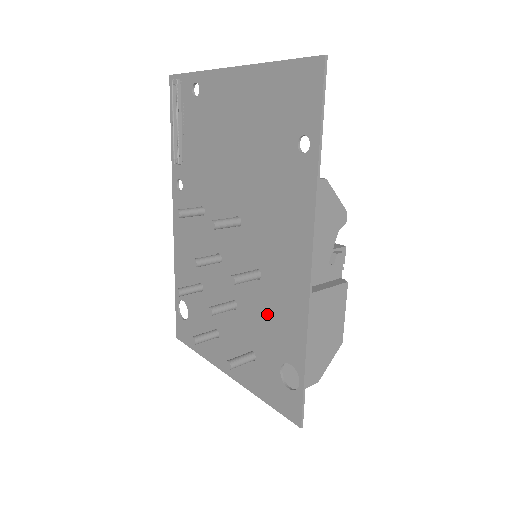
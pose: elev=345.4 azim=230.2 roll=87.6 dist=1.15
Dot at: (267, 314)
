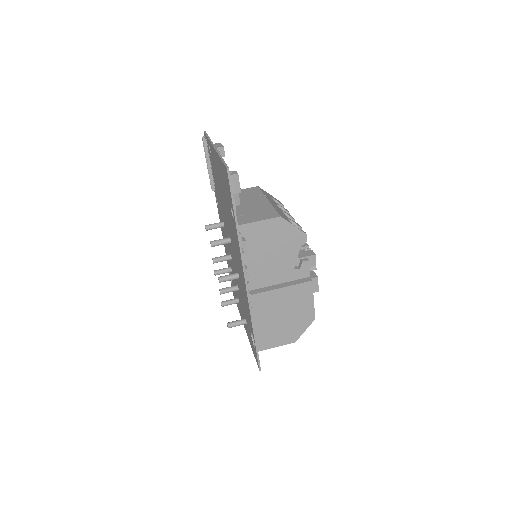
Dot at: occluded
